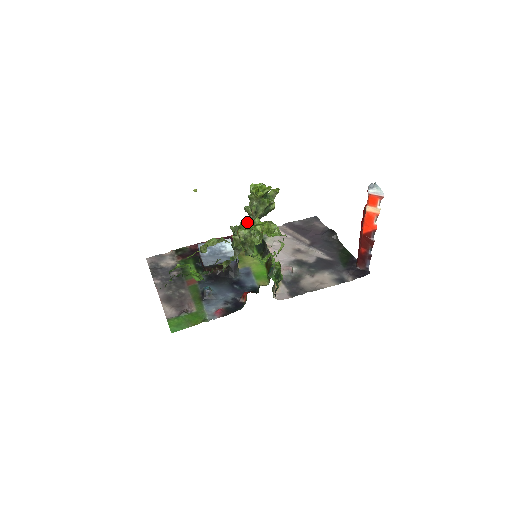
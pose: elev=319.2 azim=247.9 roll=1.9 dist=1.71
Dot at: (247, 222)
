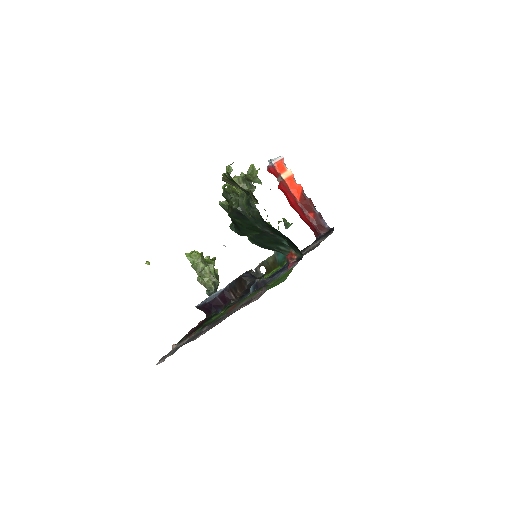
Dot at: occluded
